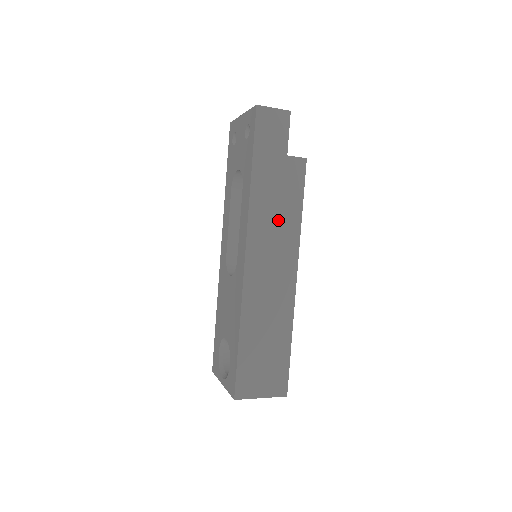
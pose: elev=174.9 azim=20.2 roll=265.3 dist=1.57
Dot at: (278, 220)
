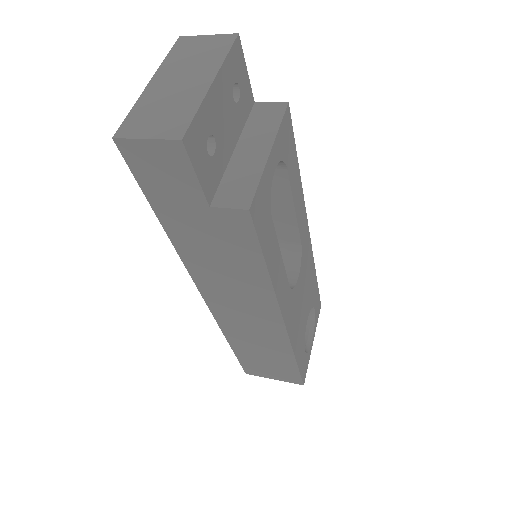
Dot at: (232, 275)
